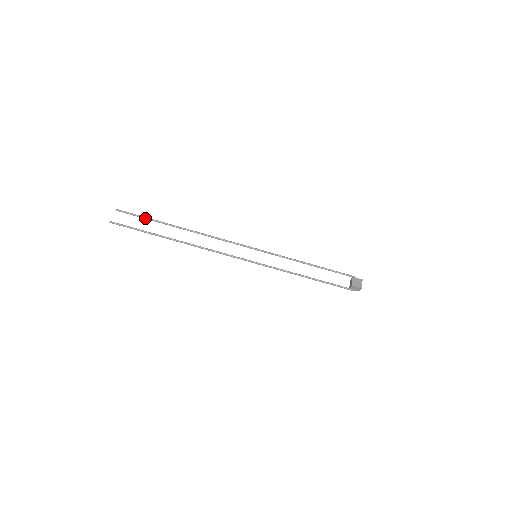
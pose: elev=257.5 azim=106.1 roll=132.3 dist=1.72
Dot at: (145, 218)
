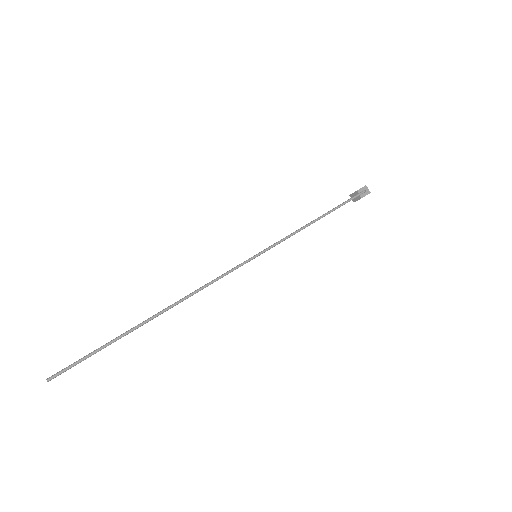
Dot at: occluded
